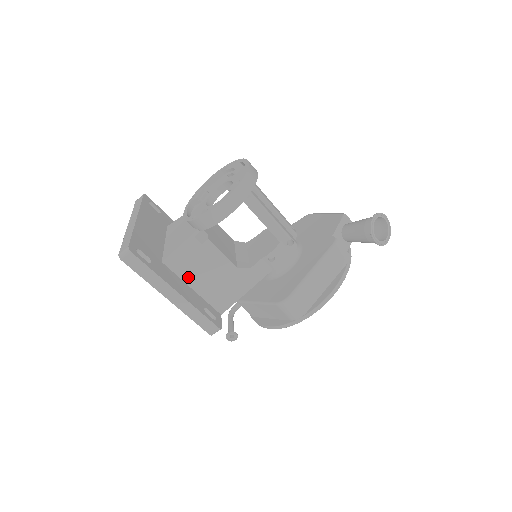
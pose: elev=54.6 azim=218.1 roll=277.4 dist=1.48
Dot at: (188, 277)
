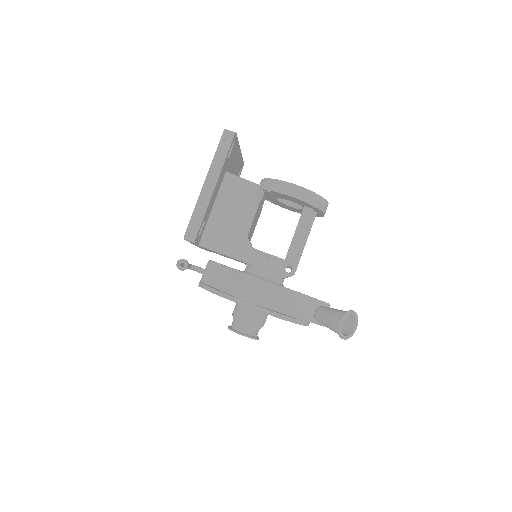
Dot at: (222, 199)
